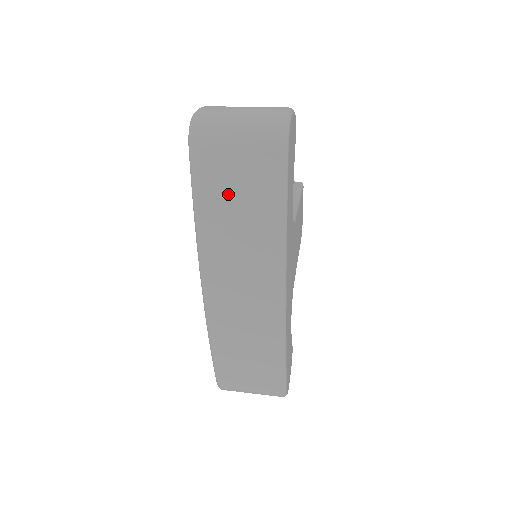
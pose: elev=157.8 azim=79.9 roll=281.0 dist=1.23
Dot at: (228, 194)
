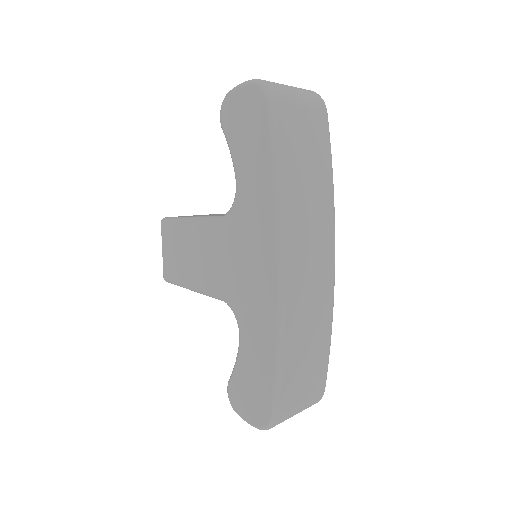
Dot at: (301, 148)
